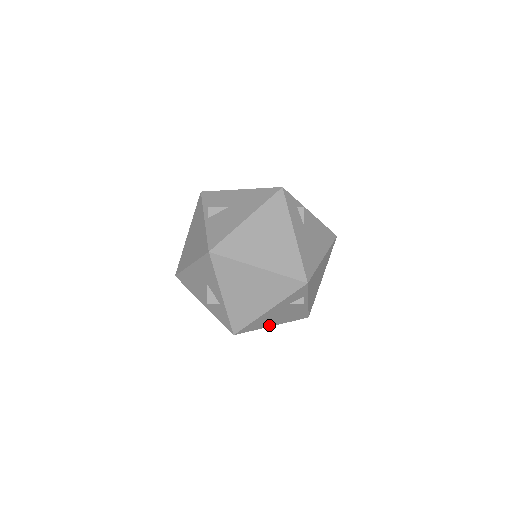
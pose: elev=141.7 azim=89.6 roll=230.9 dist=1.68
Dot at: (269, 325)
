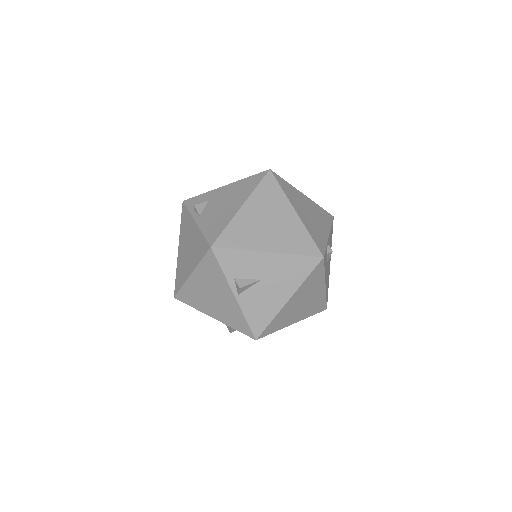
Dot at: occluded
